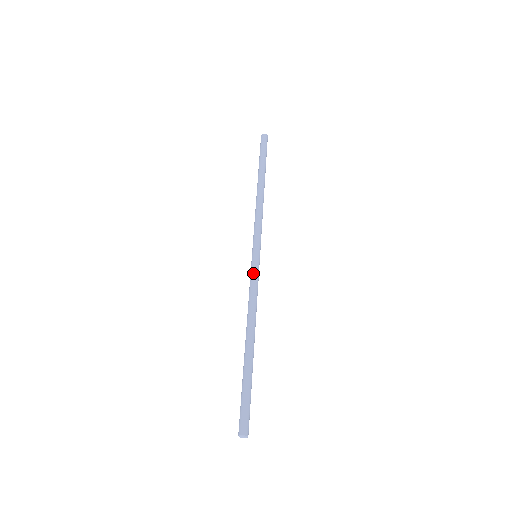
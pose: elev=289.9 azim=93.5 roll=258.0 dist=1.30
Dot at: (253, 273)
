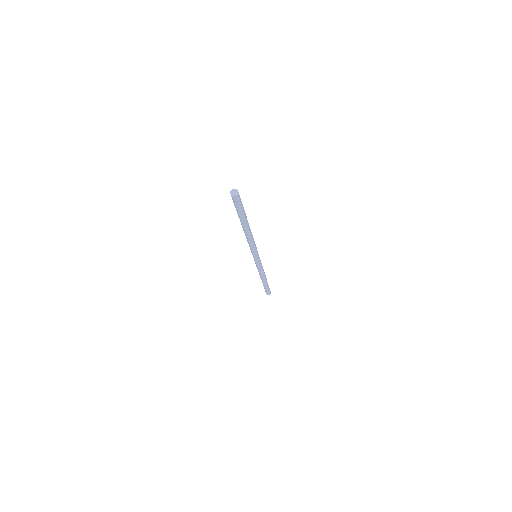
Dot at: occluded
